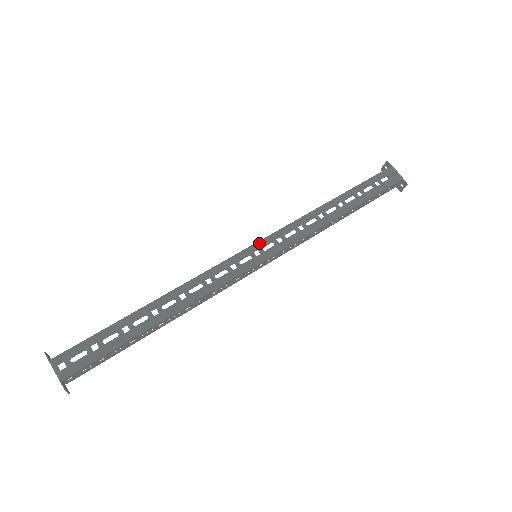
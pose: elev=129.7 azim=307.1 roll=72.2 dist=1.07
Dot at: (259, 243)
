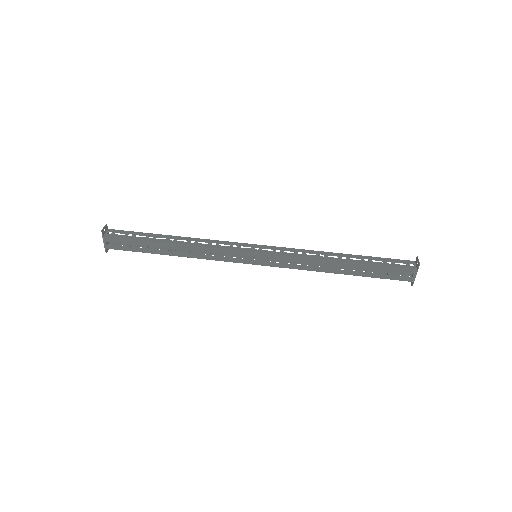
Dot at: (262, 255)
